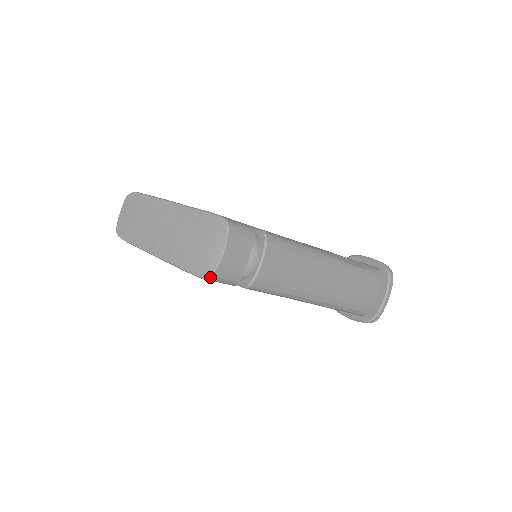
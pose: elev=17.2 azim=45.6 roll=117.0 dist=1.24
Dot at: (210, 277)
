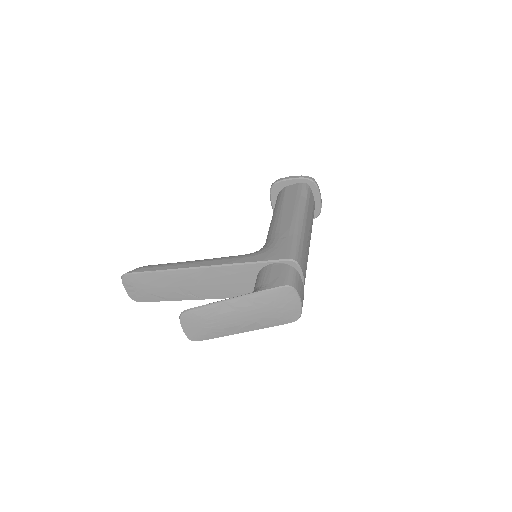
Dot at: occluded
